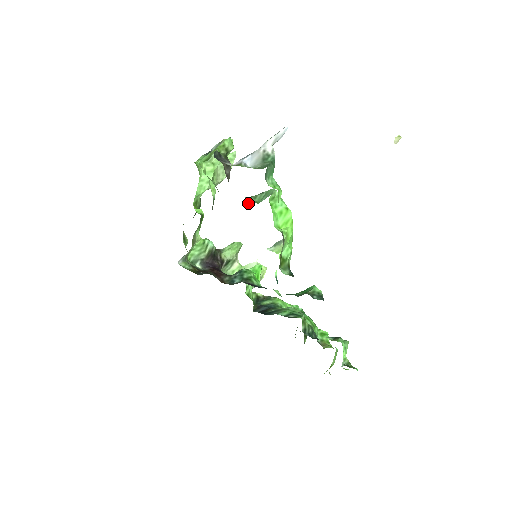
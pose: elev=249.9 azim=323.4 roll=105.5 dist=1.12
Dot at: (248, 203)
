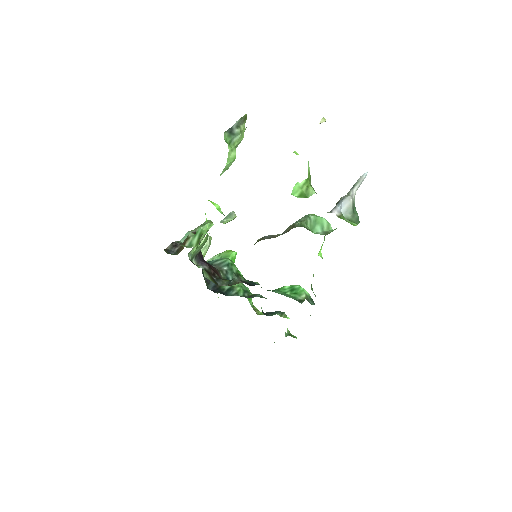
Dot at: (293, 223)
